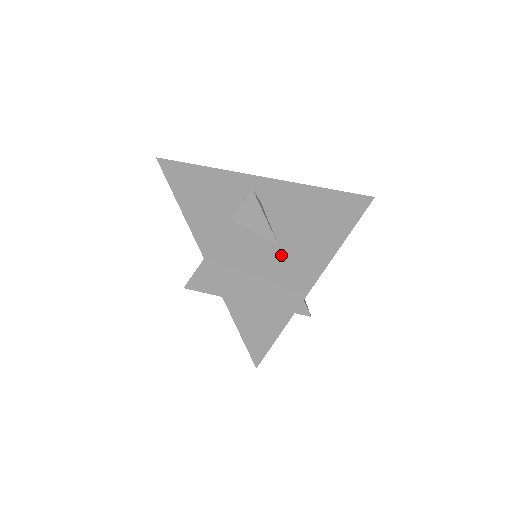
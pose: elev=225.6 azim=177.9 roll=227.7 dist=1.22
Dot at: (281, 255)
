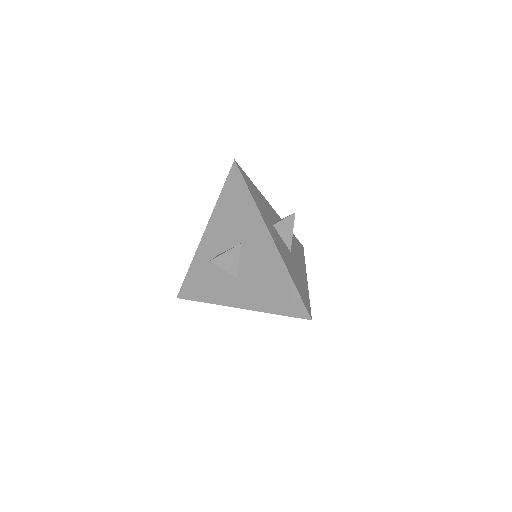
Dot at: (294, 259)
